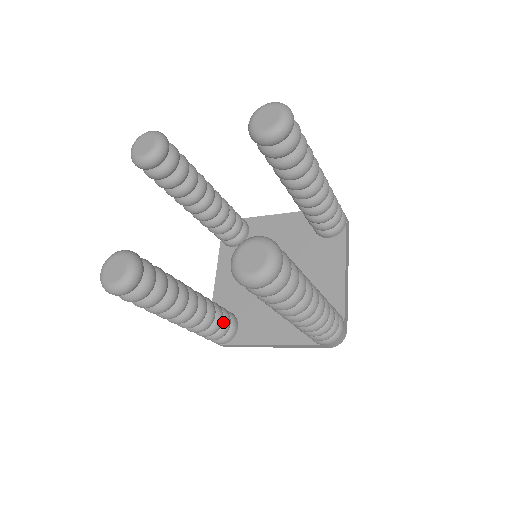
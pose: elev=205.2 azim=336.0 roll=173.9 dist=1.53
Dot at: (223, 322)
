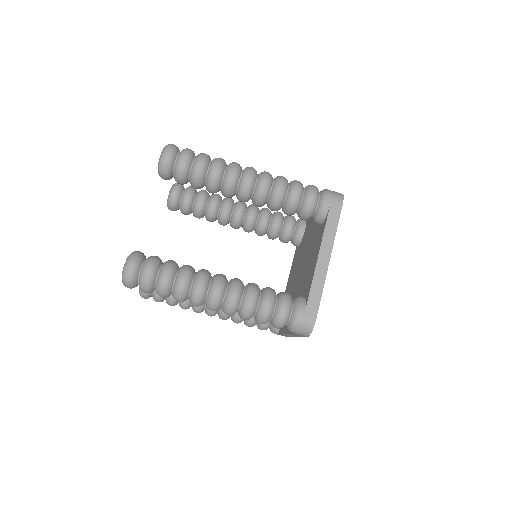
Dot at: occluded
